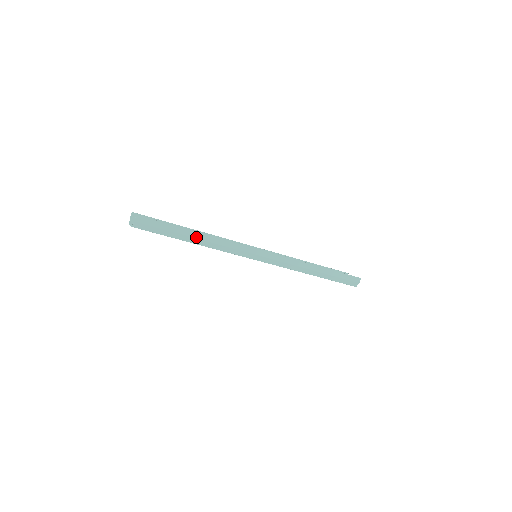
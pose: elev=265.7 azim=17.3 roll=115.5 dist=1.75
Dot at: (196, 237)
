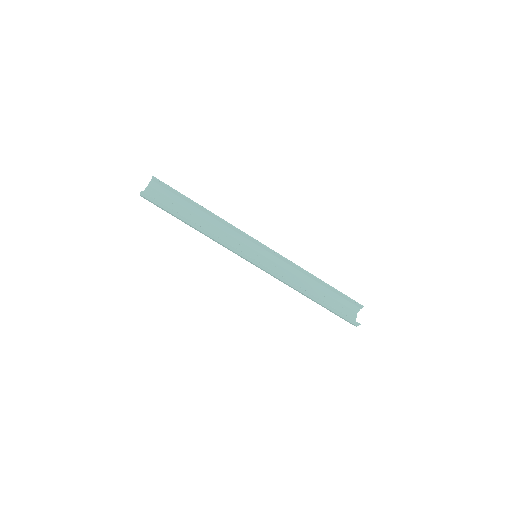
Dot at: (192, 225)
